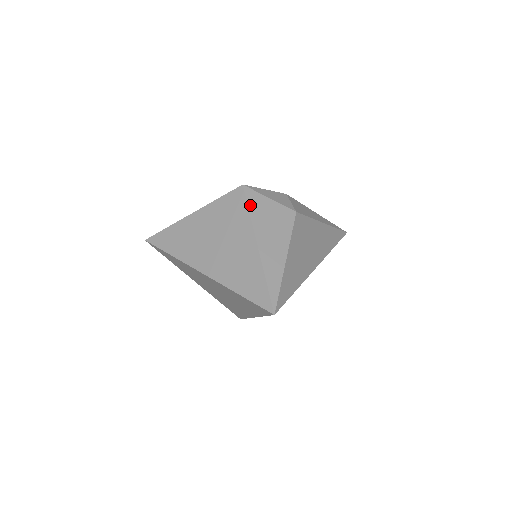
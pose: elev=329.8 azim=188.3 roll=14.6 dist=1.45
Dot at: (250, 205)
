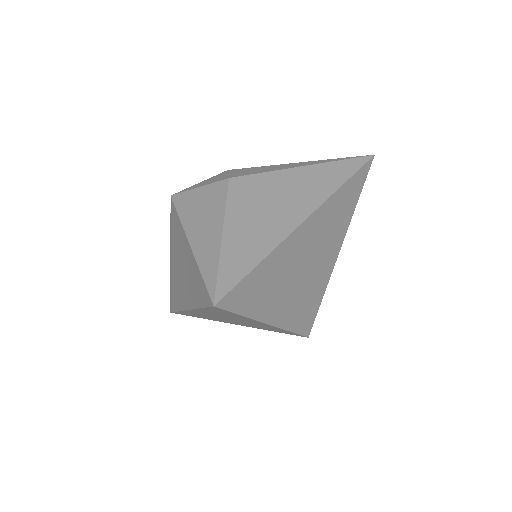
Dot at: (179, 209)
